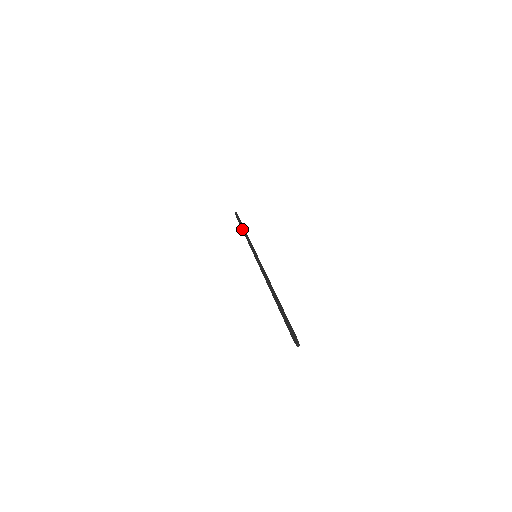
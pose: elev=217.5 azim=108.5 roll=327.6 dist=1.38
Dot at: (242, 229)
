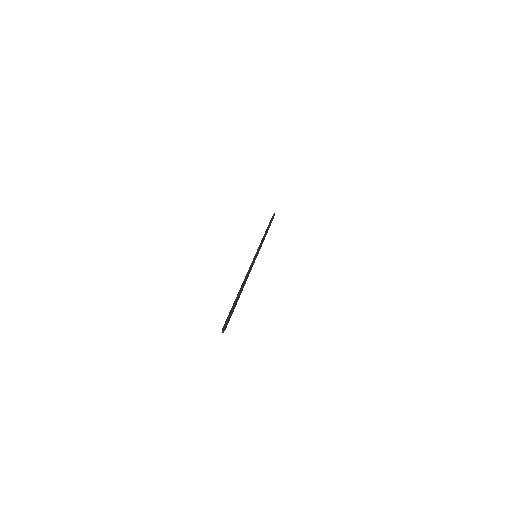
Dot at: (266, 230)
